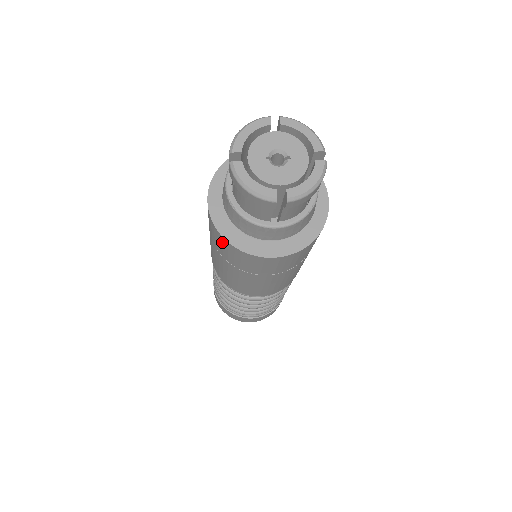
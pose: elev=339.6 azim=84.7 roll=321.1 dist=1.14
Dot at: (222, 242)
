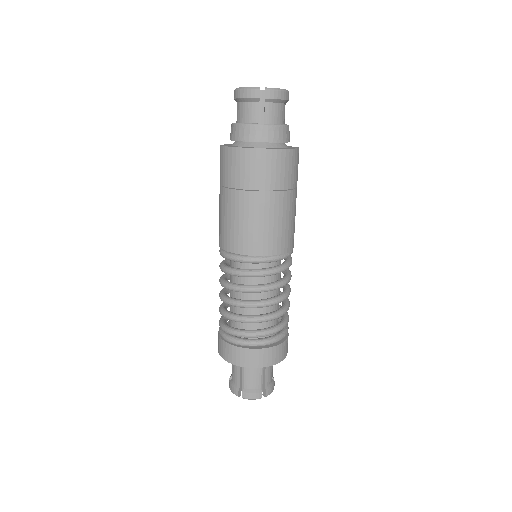
Dot at: (228, 157)
